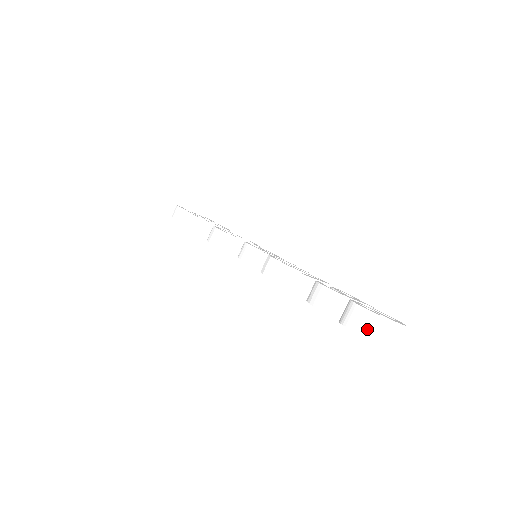
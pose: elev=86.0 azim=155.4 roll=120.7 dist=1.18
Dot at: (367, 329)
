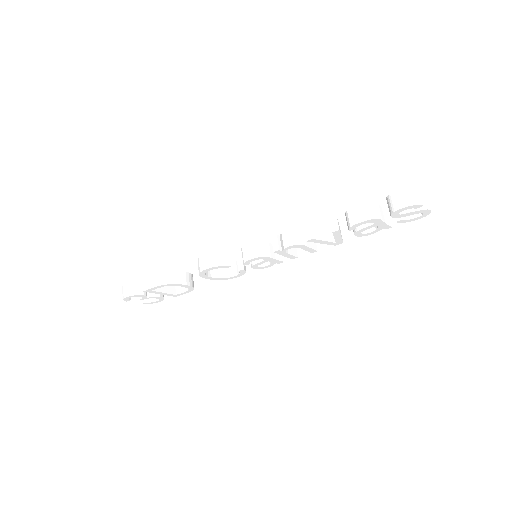
Dot at: (418, 199)
